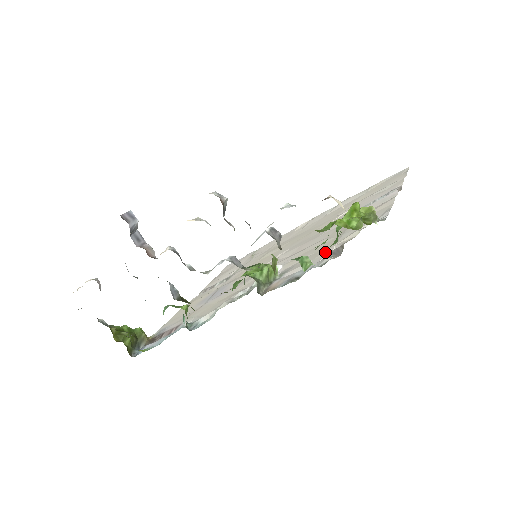
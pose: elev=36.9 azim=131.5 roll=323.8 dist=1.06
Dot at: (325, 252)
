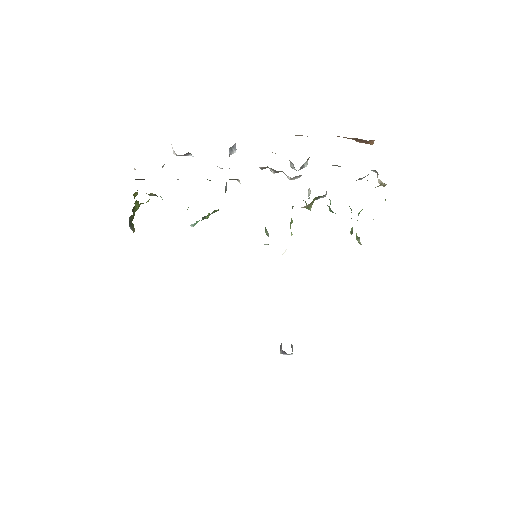
Dot at: occluded
